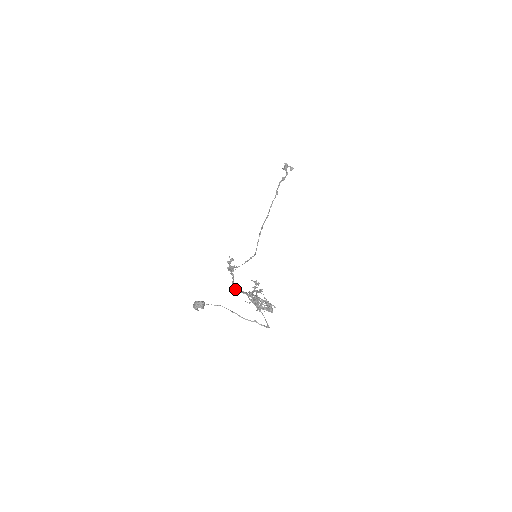
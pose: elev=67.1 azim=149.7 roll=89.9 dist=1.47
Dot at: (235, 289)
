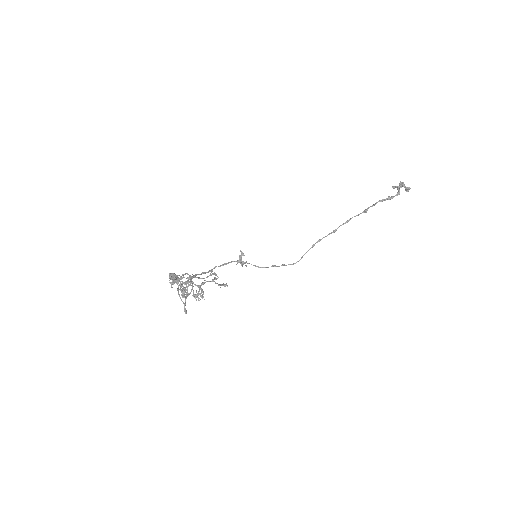
Dot at: occluded
